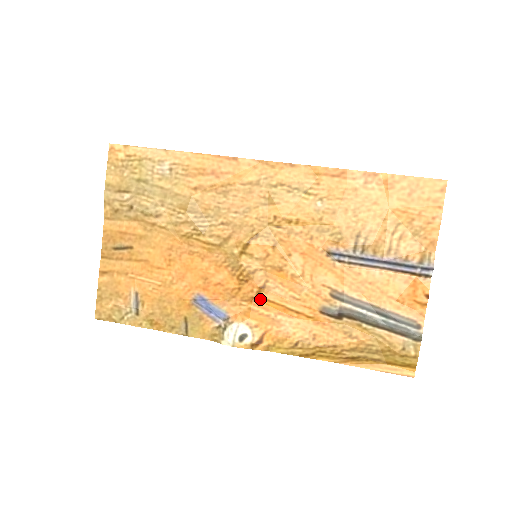
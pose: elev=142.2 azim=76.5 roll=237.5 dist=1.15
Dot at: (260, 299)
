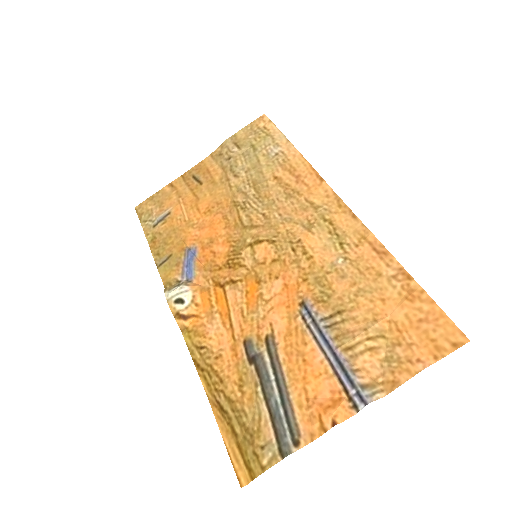
Dot at: (222, 289)
